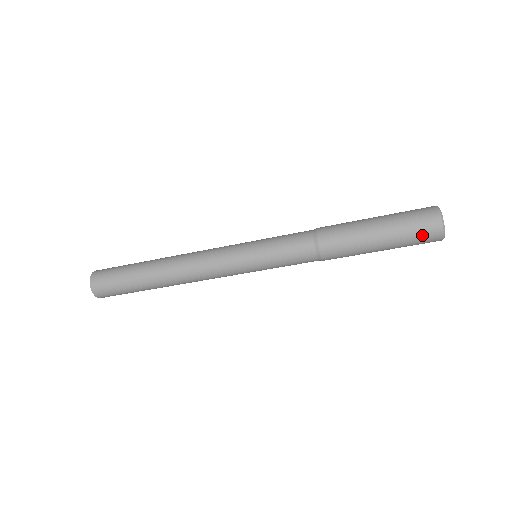
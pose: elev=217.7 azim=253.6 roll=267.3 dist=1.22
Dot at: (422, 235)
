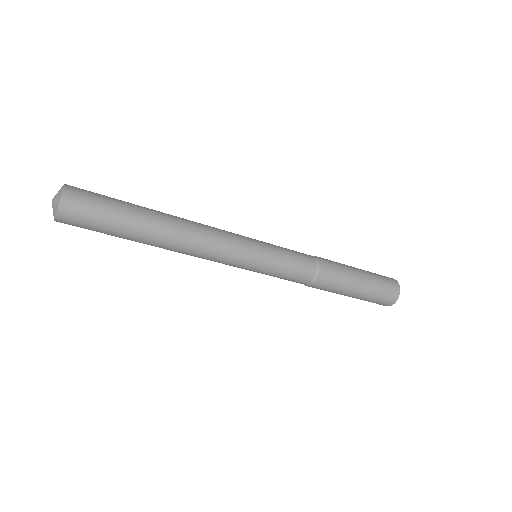
Dot at: (386, 294)
